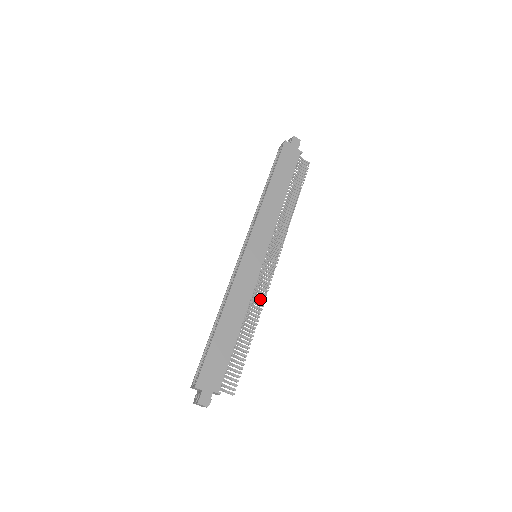
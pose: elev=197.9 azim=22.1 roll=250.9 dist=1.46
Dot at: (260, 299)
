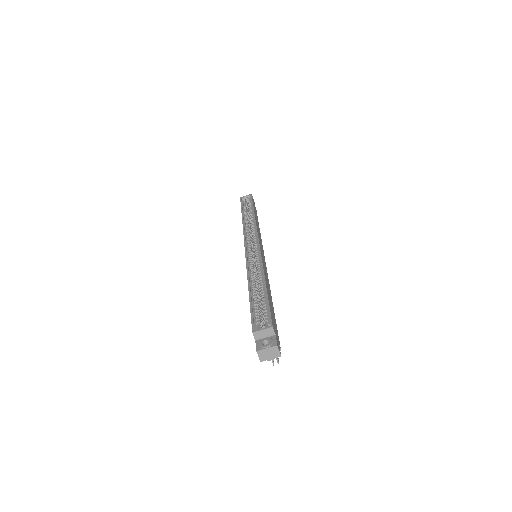
Dot at: occluded
